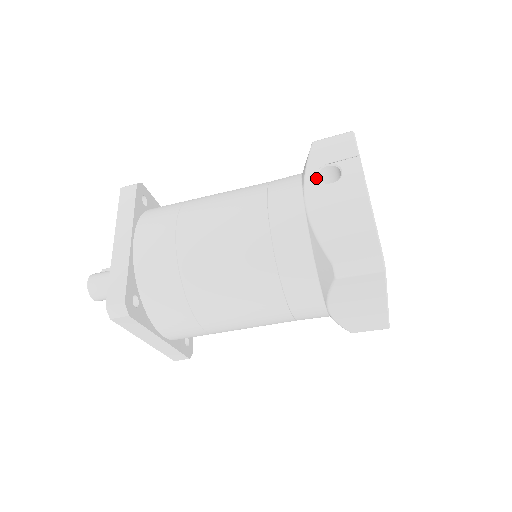
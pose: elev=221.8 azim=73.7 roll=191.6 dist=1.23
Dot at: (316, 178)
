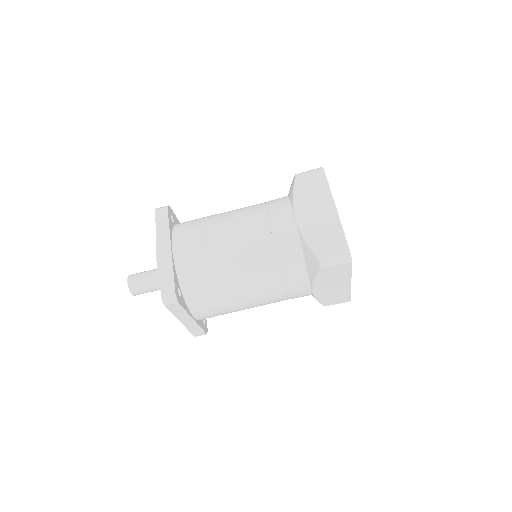
Dot at: occluded
